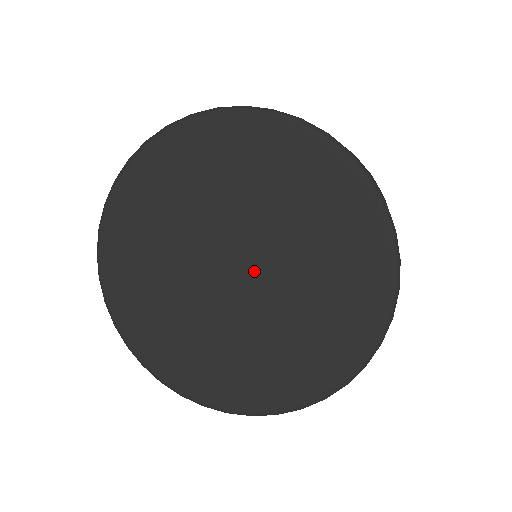
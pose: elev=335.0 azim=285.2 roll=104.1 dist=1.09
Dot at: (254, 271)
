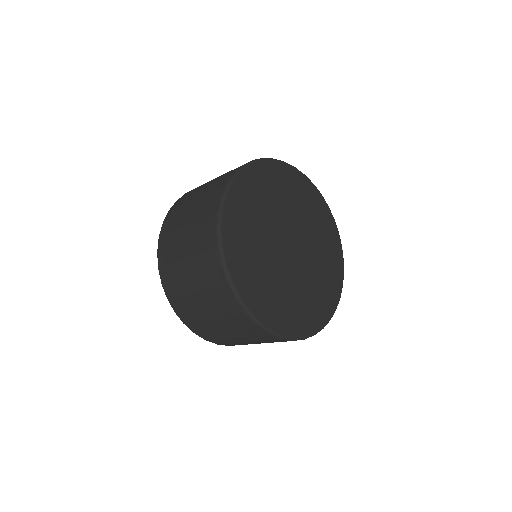
Dot at: (299, 249)
